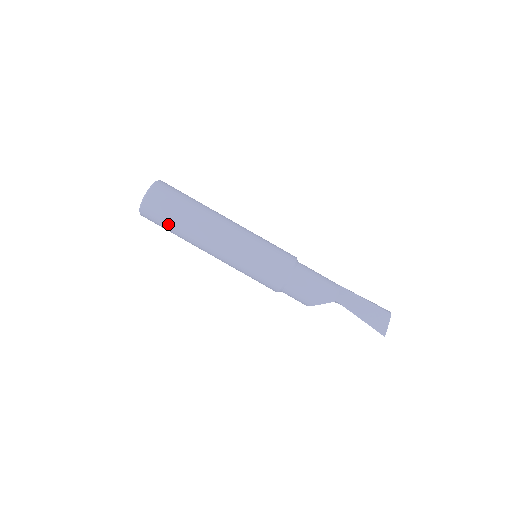
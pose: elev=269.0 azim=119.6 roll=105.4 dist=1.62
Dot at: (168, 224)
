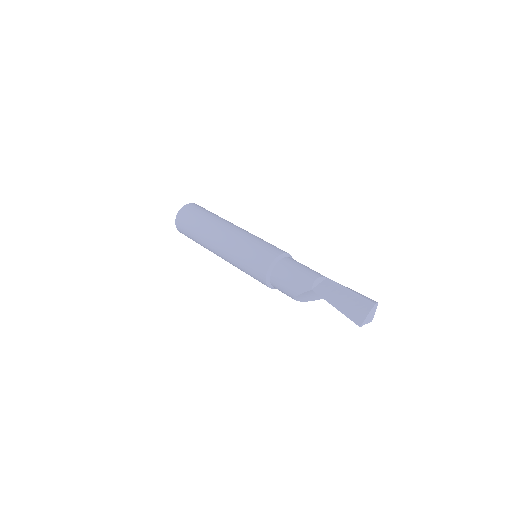
Dot at: (191, 235)
